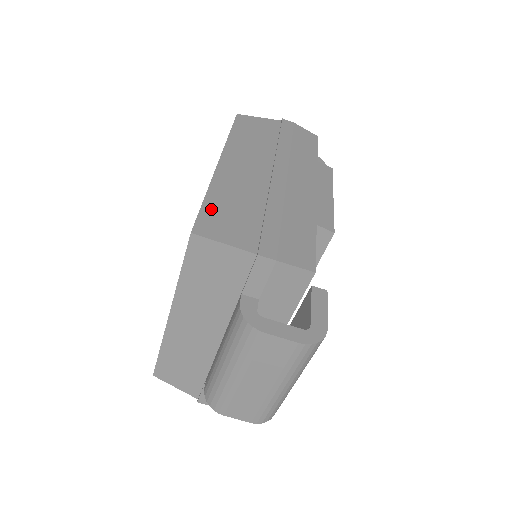
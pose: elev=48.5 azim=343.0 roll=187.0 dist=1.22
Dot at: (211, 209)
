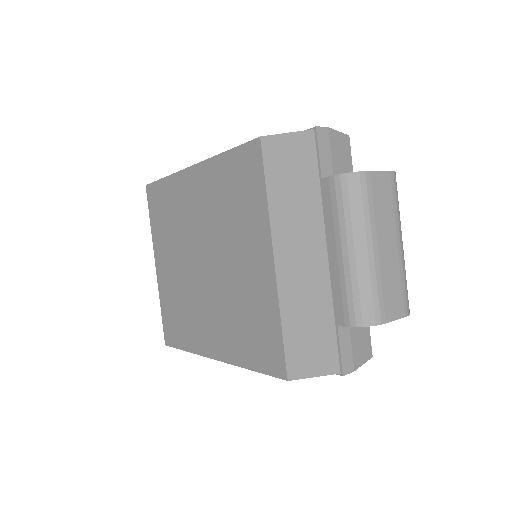
Dot at: occluded
